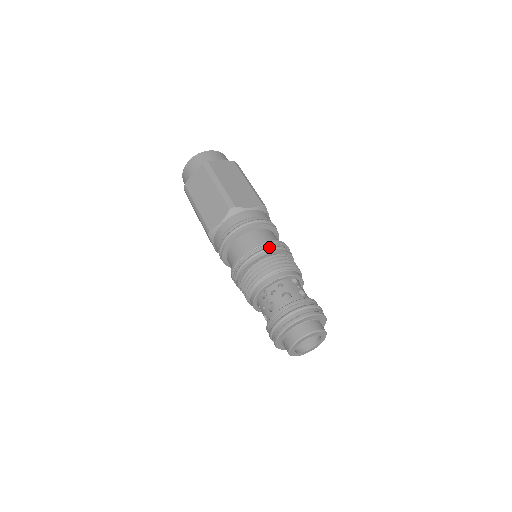
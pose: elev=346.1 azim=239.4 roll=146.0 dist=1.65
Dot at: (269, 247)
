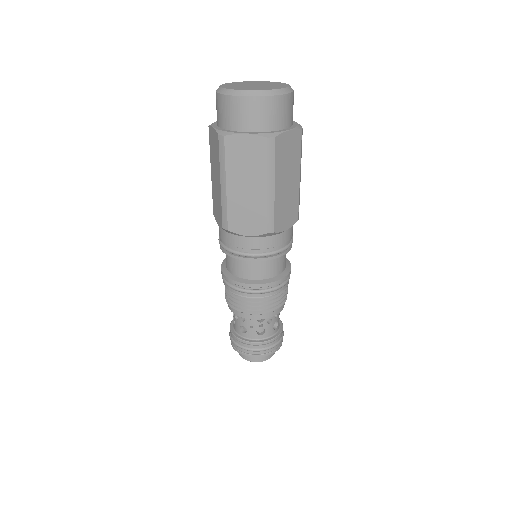
Dot at: (243, 290)
